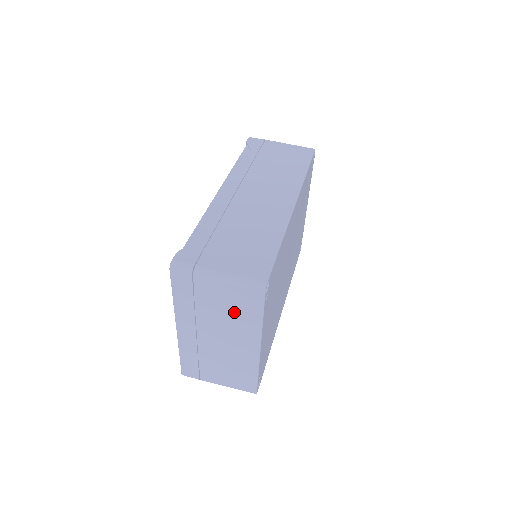
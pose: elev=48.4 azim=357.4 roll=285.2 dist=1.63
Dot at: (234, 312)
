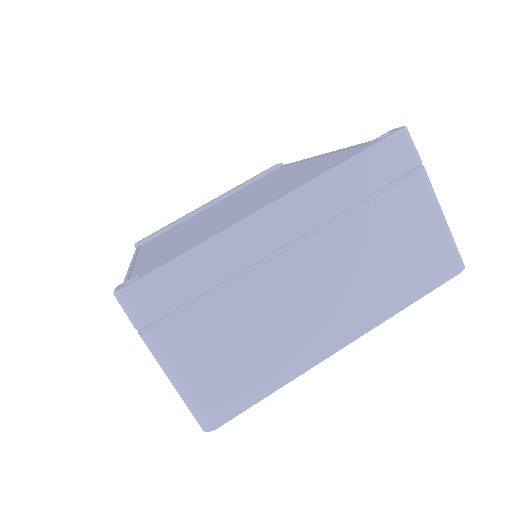
Dot at: (392, 263)
